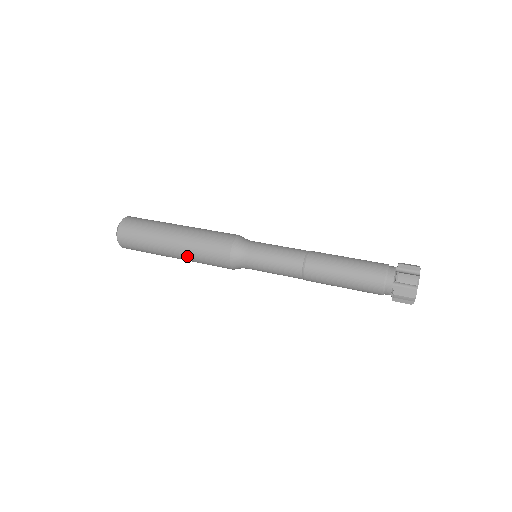
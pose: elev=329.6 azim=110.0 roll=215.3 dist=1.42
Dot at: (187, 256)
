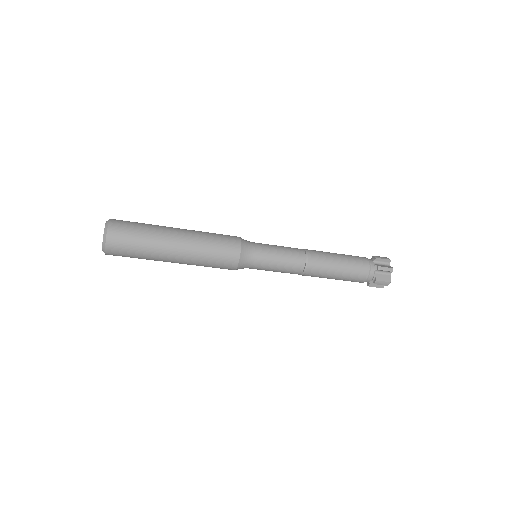
Dot at: (194, 243)
